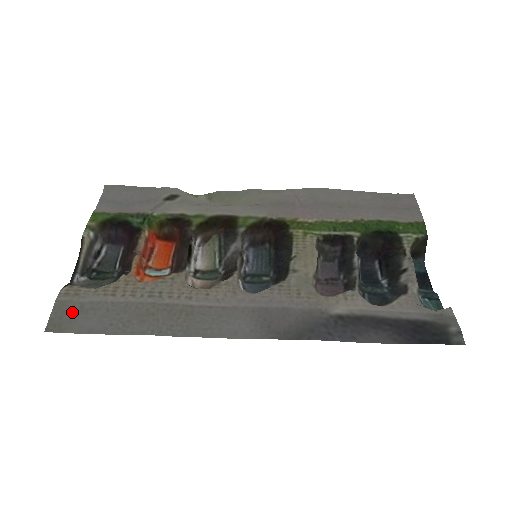
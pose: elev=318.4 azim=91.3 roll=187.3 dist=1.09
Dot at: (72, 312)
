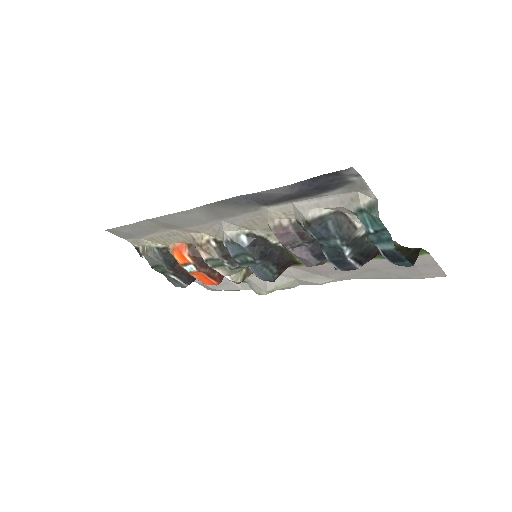
Dot at: (125, 235)
